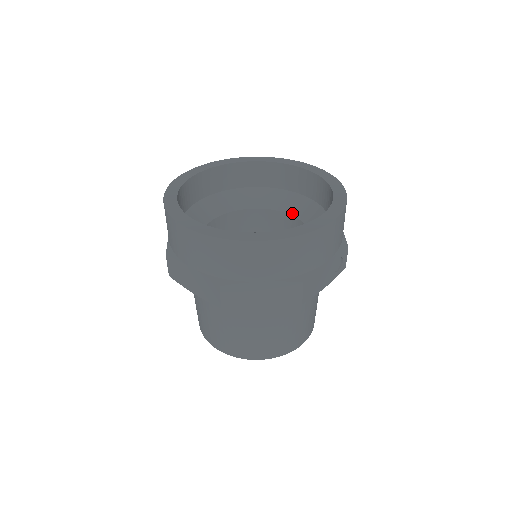
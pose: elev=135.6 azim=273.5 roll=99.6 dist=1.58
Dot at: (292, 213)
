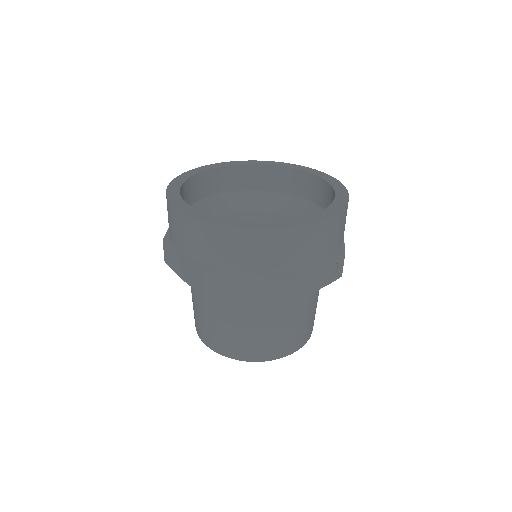
Dot at: occluded
